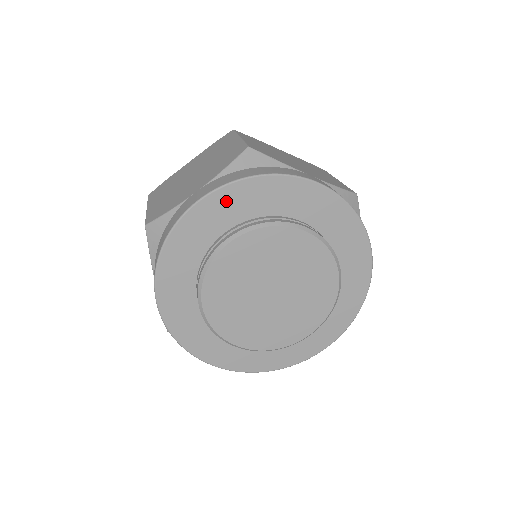
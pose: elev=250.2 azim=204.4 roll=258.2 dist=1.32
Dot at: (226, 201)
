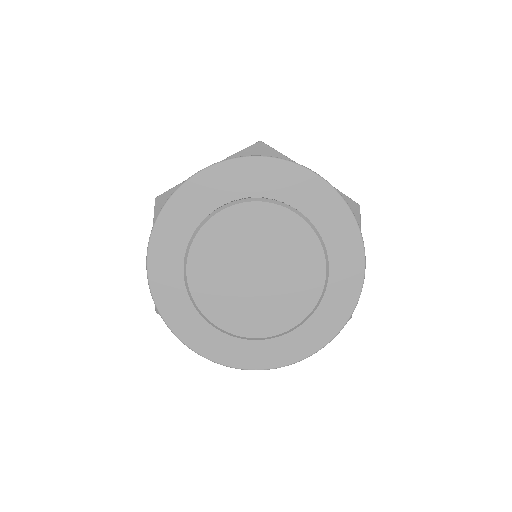
Dot at: (227, 175)
